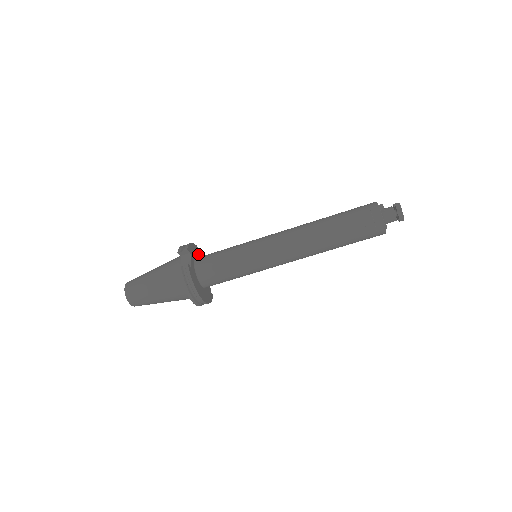
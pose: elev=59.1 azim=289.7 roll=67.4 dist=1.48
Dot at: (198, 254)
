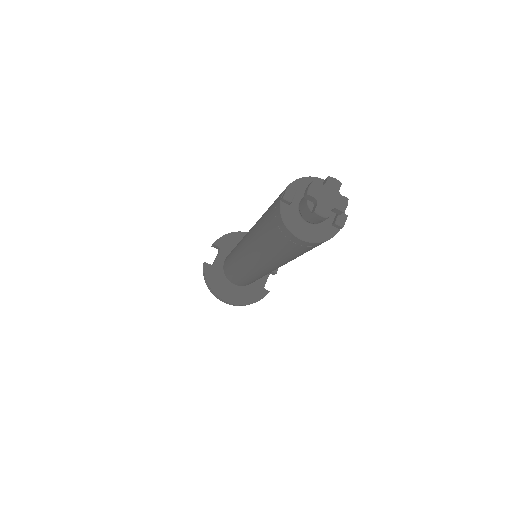
Dot at: occluded
